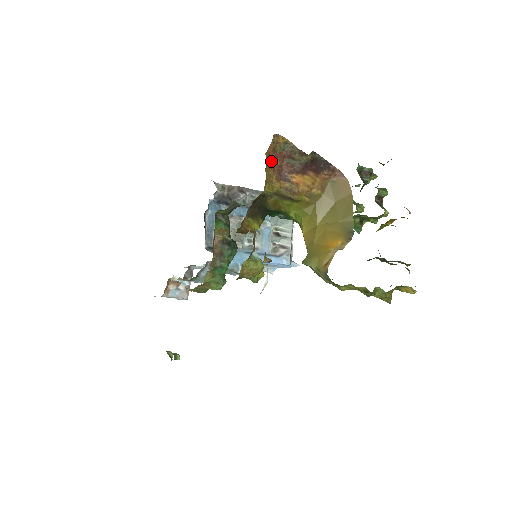
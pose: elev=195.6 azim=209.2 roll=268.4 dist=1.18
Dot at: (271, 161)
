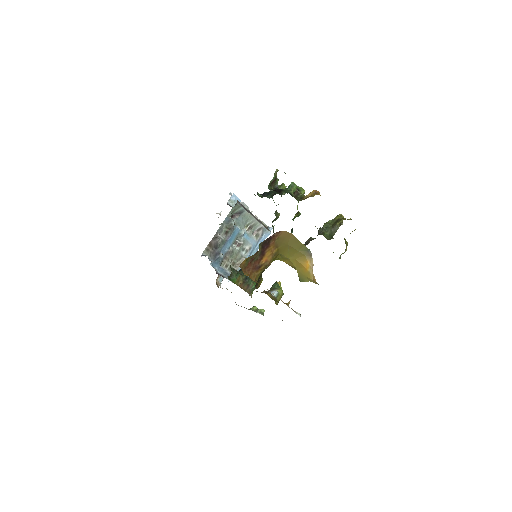
Dot at: (248, 272)
